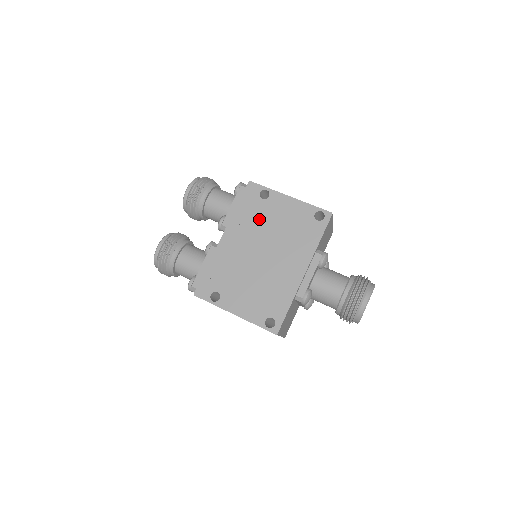
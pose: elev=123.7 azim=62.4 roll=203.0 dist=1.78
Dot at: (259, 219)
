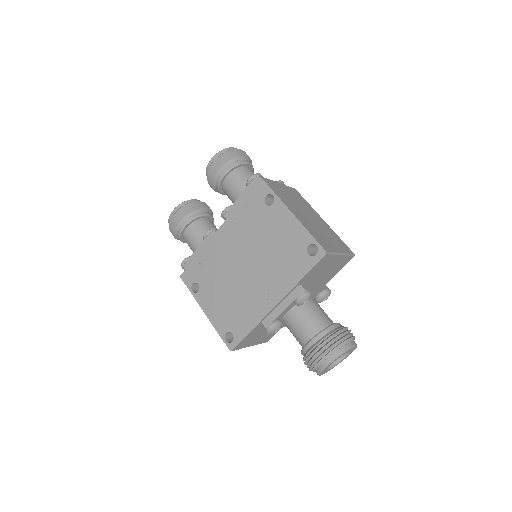
Dot at: (255, 226)
